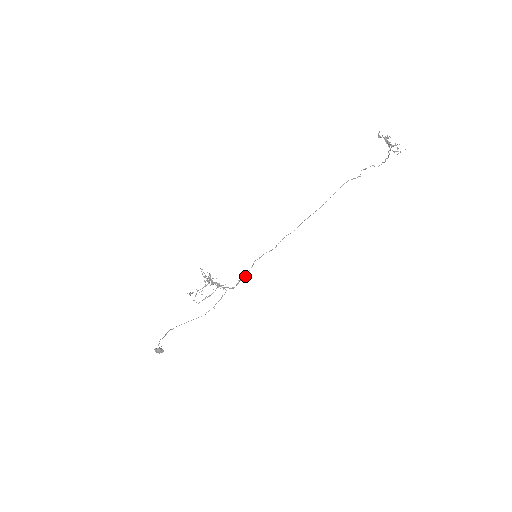
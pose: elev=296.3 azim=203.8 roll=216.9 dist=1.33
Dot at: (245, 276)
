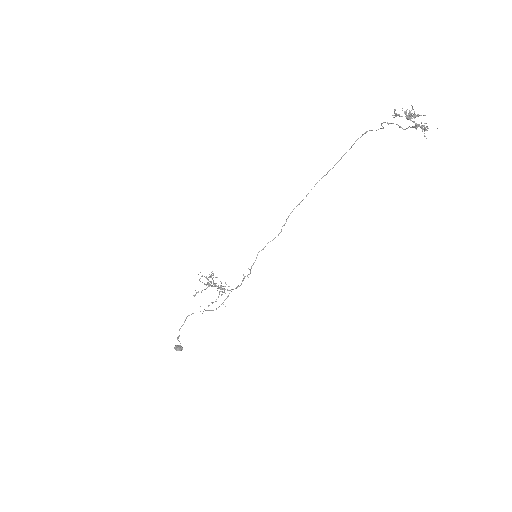
Dot at: (250, 270)
